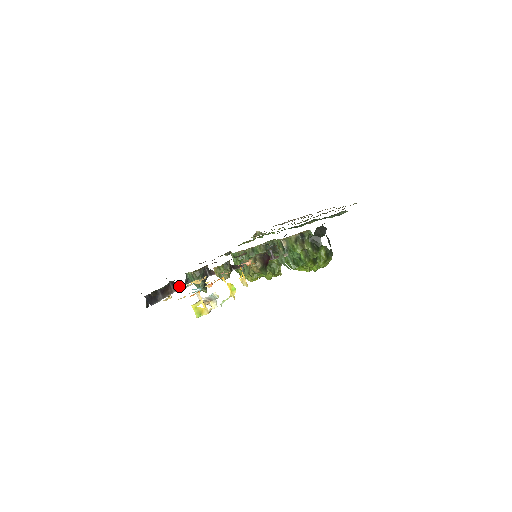
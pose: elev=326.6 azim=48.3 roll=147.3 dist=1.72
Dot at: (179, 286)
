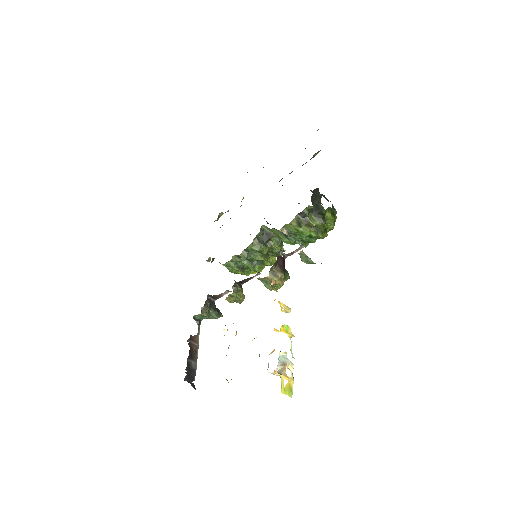
Dot at: occluded
